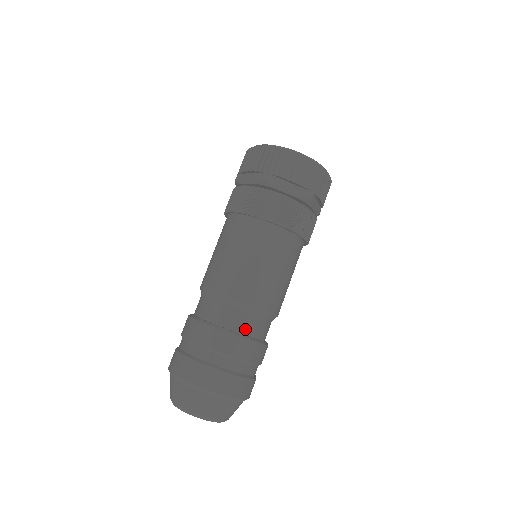
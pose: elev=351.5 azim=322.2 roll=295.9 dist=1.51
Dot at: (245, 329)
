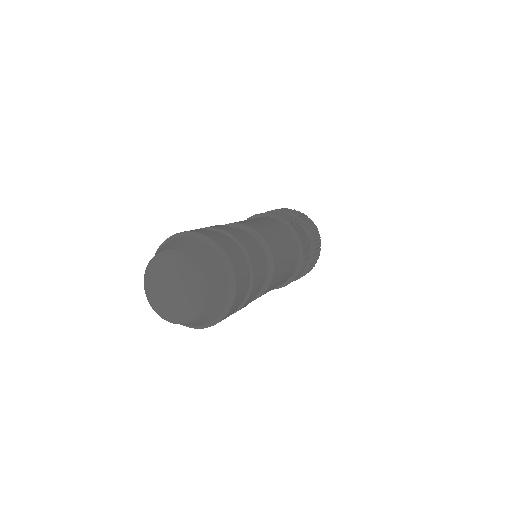
Dot at: occluded
